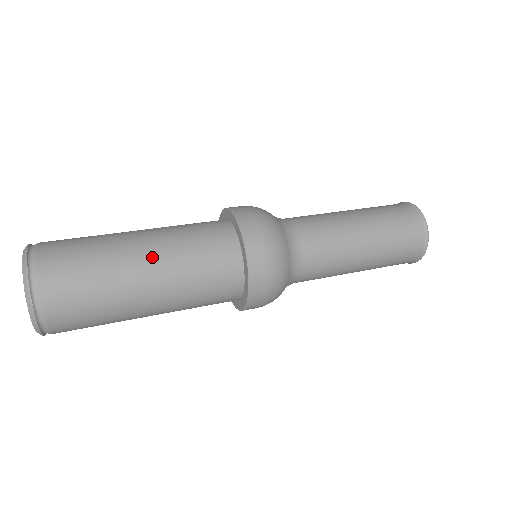
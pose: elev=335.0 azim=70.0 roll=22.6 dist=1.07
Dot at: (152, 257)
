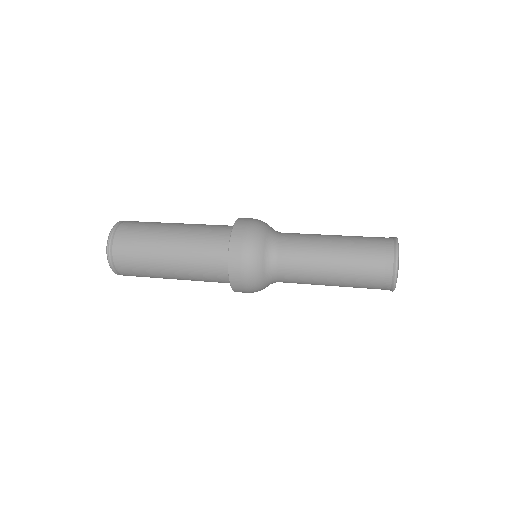
Dot at: (184, 224)
